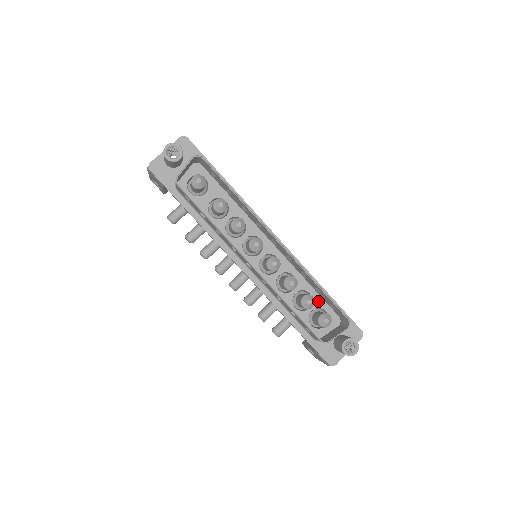
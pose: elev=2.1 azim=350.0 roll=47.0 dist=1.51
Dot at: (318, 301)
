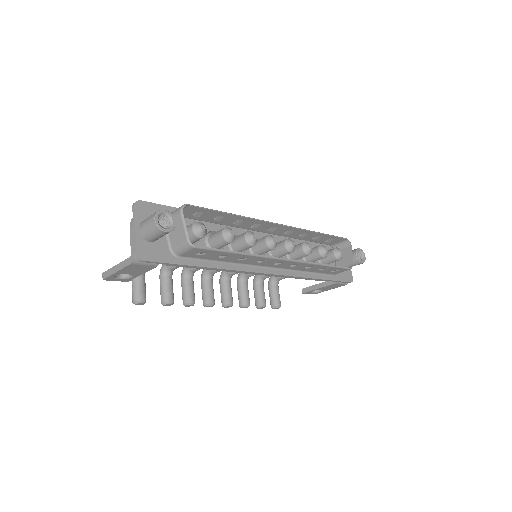
Dot at: occluded
